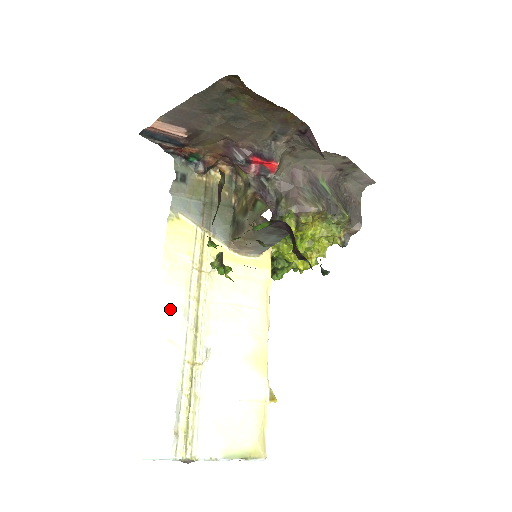
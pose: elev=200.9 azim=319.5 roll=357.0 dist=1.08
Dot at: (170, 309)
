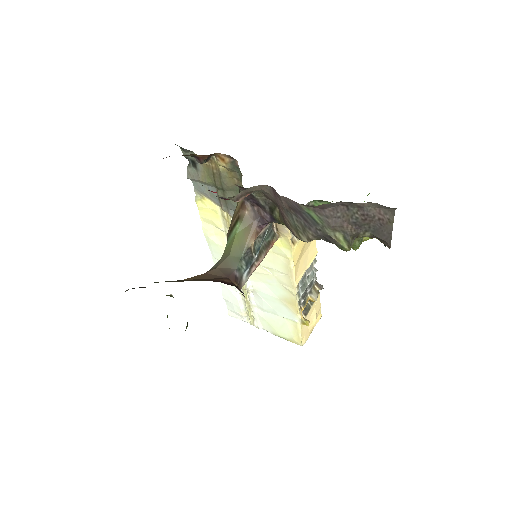
Dot at: (220, 258)
